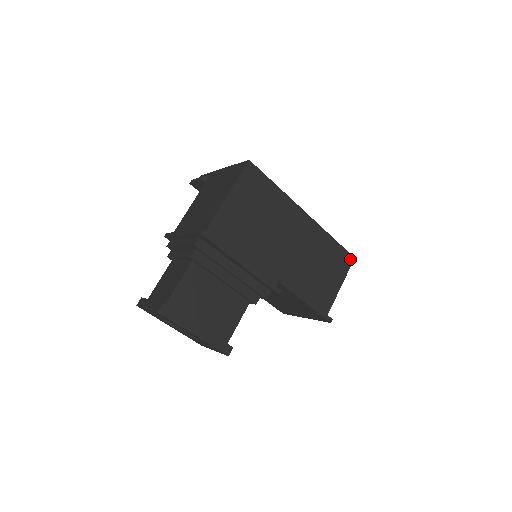
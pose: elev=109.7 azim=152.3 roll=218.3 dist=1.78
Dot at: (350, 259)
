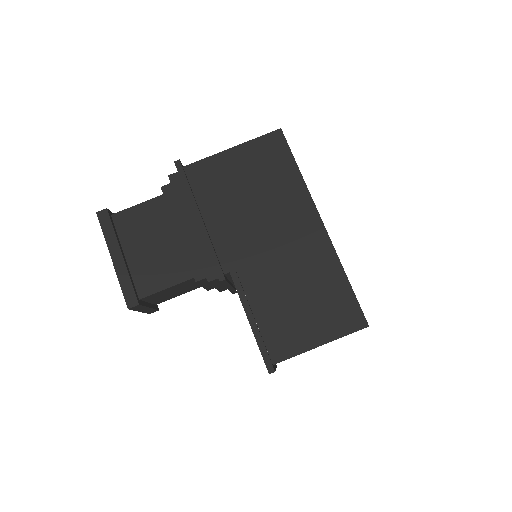
Dot at: (360, 322)
